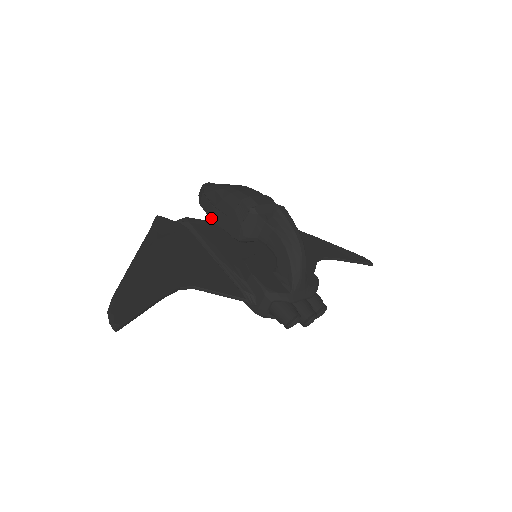
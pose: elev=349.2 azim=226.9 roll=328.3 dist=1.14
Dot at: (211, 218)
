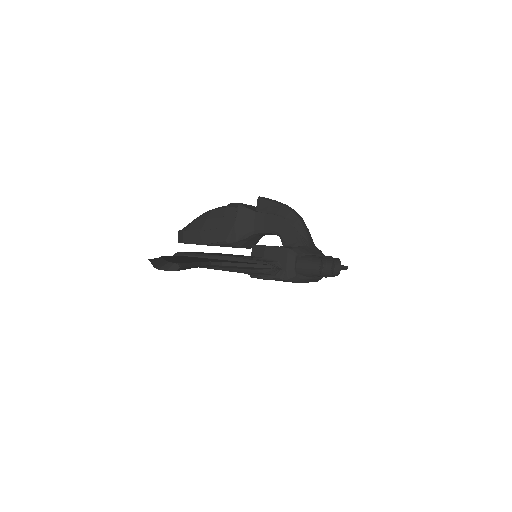
Dot at: (201, 243)
